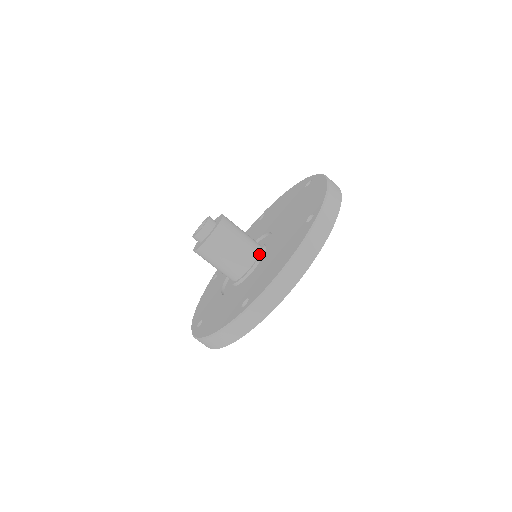
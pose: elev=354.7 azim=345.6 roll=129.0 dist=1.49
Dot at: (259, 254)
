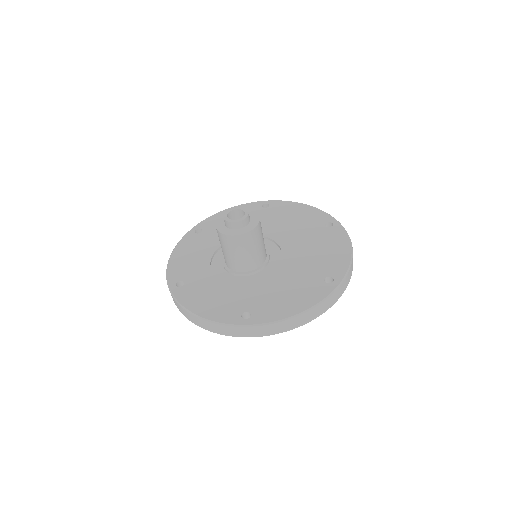
Dot at: (264, 263)
